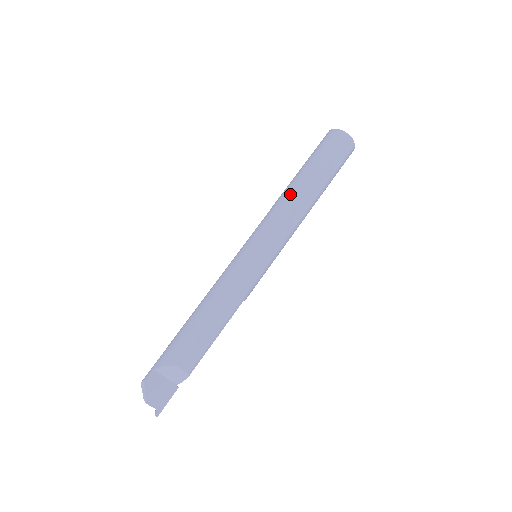
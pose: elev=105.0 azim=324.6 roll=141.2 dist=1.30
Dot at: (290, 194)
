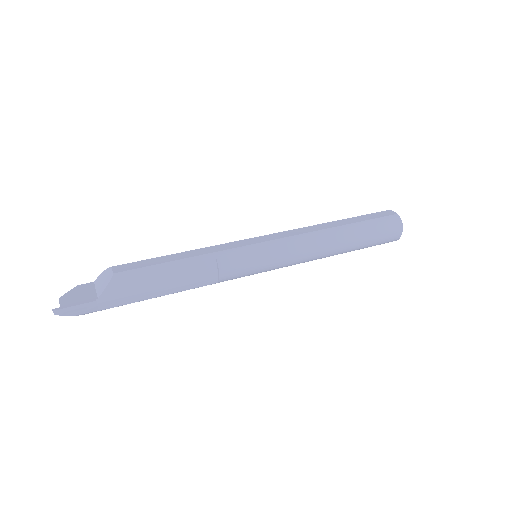
Dot at: occluded
